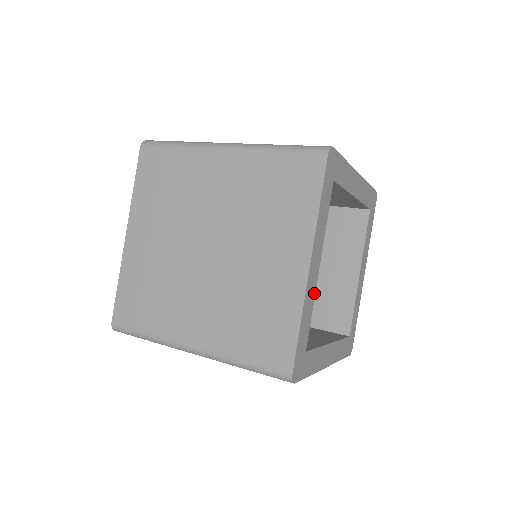
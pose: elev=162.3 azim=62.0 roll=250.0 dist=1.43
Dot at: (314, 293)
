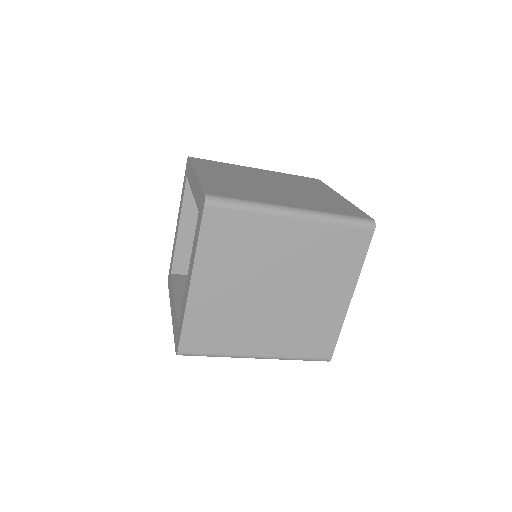
Dot at: occluded
